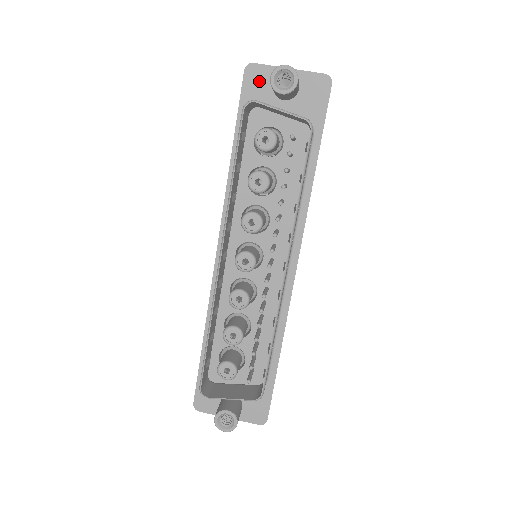
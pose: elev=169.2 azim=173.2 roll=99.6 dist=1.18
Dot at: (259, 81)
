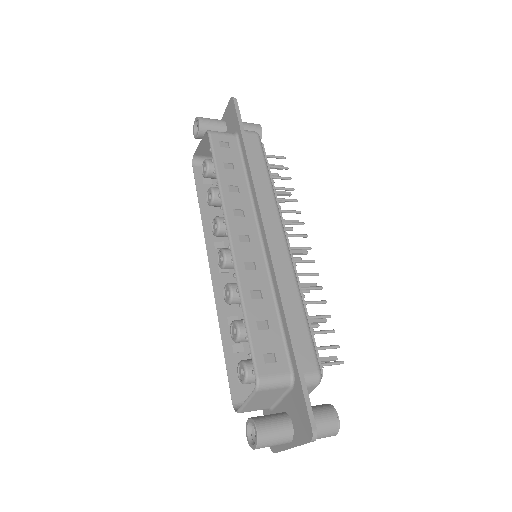
Dot at: occluded
